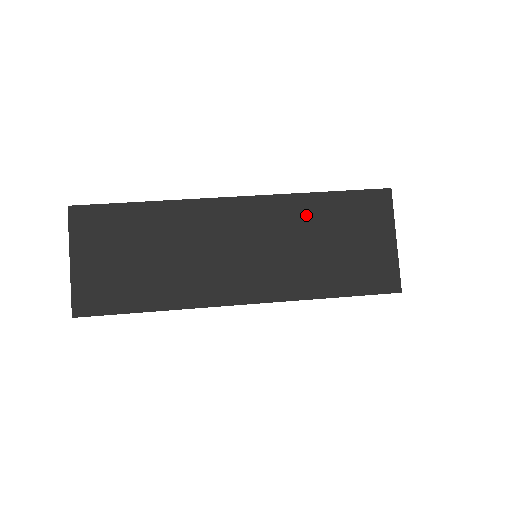
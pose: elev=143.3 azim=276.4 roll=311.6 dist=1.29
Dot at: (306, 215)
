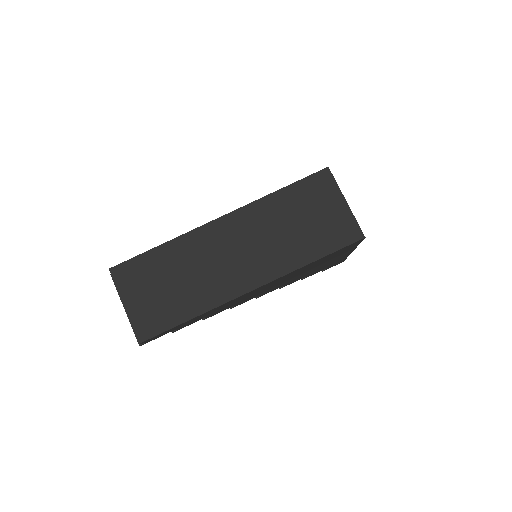
Dot at: (274, 210)
